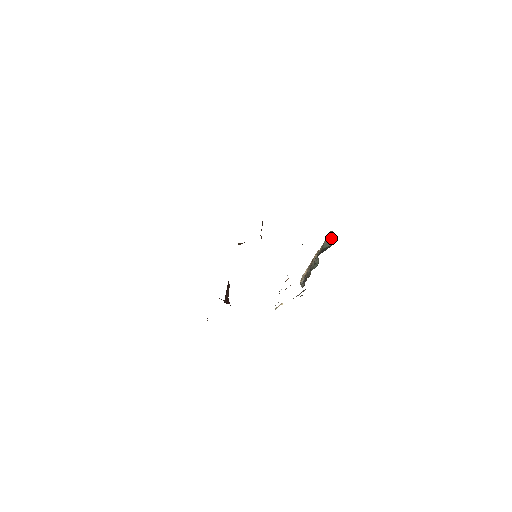
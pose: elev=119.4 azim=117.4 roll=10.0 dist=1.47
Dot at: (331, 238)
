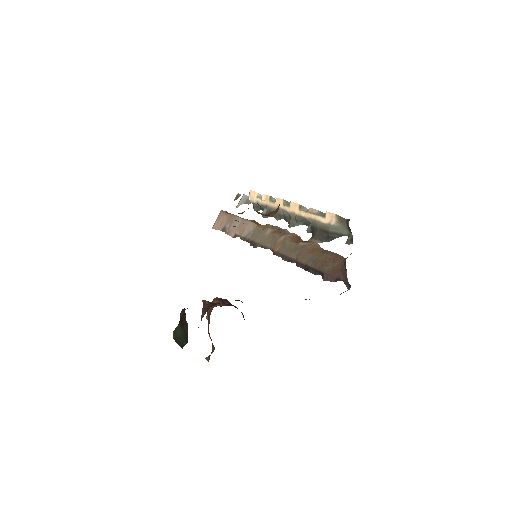
Dot at: (343, 226)
